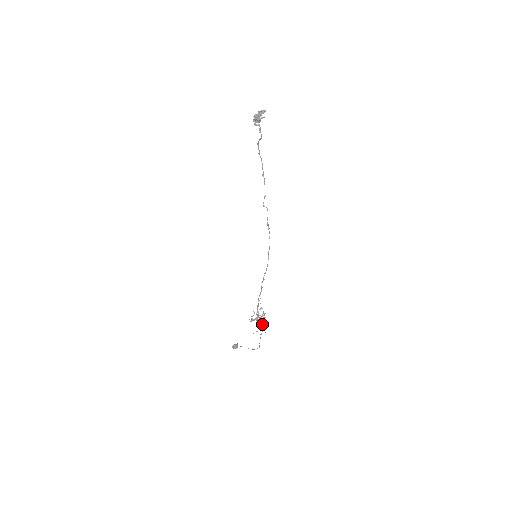
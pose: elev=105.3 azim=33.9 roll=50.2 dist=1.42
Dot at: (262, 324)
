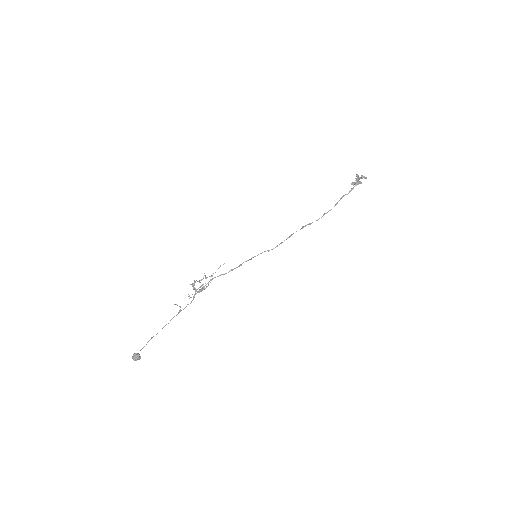
Dot at: (194, 295)
